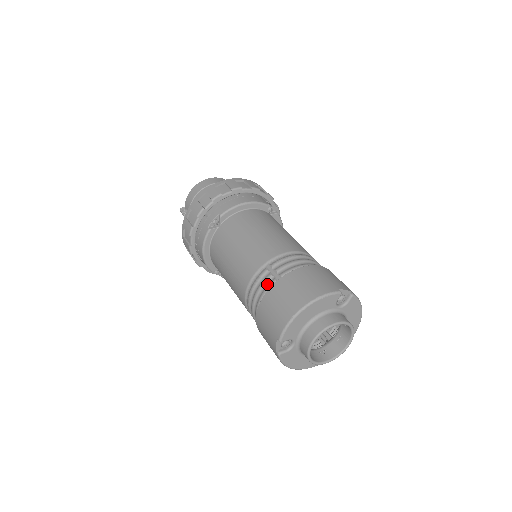
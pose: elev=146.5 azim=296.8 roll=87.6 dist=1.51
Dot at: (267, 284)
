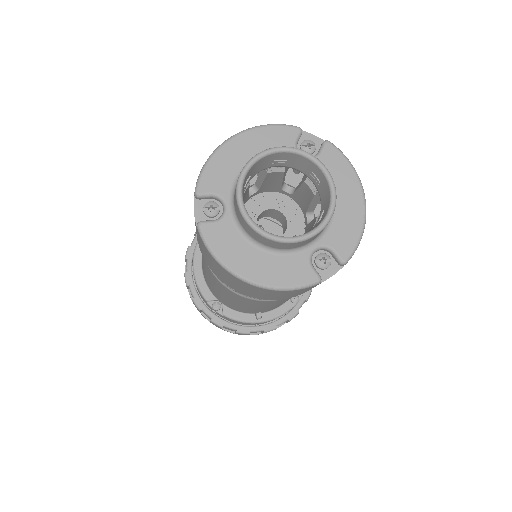
Dot at: occluded
